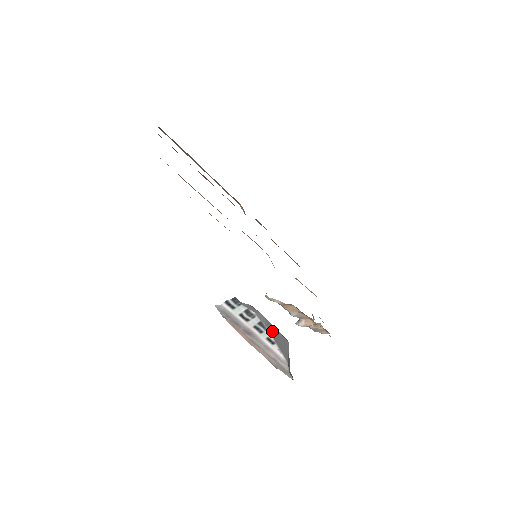
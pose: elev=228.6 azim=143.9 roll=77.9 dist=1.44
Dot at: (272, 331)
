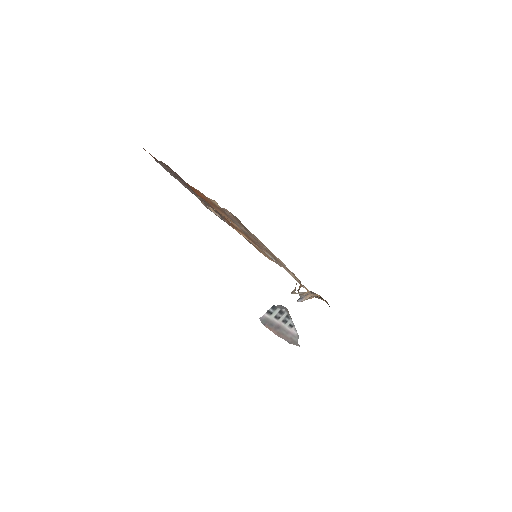
Dot at: occluded
